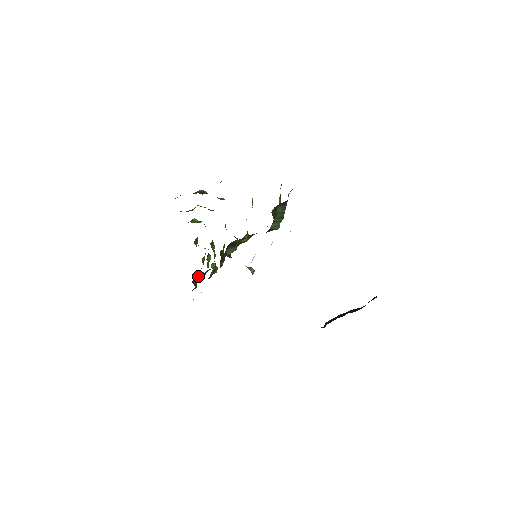
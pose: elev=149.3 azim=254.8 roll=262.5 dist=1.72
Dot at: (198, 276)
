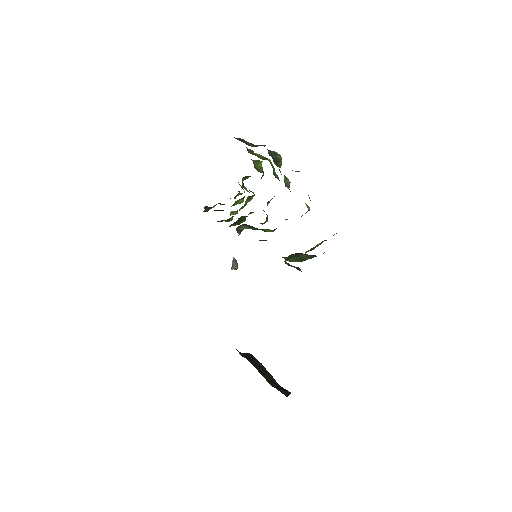
Dot at: (219, 203)
